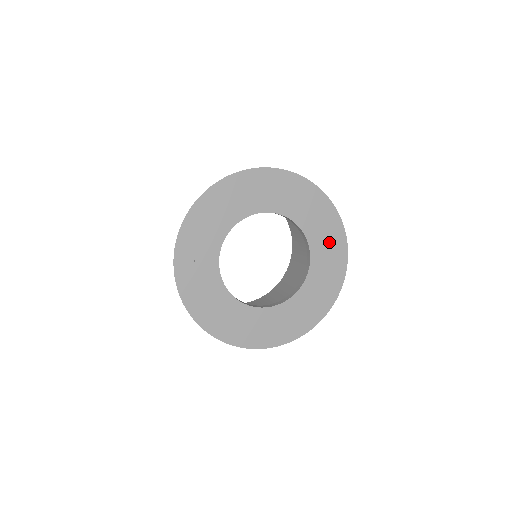
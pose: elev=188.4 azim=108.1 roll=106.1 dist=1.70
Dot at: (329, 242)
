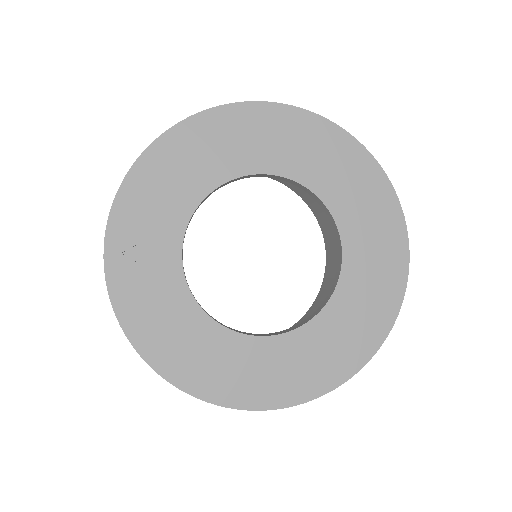
Dot at: (372, 219)
